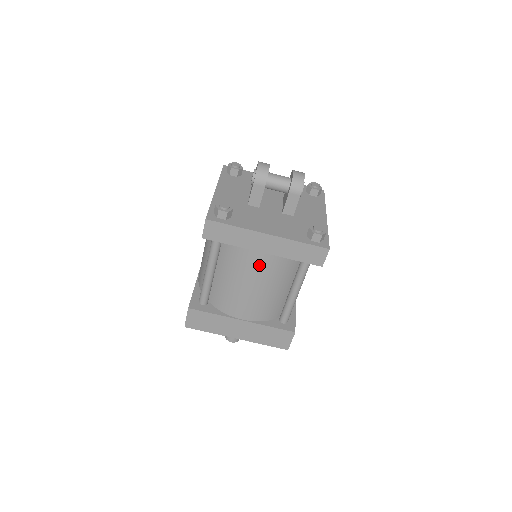
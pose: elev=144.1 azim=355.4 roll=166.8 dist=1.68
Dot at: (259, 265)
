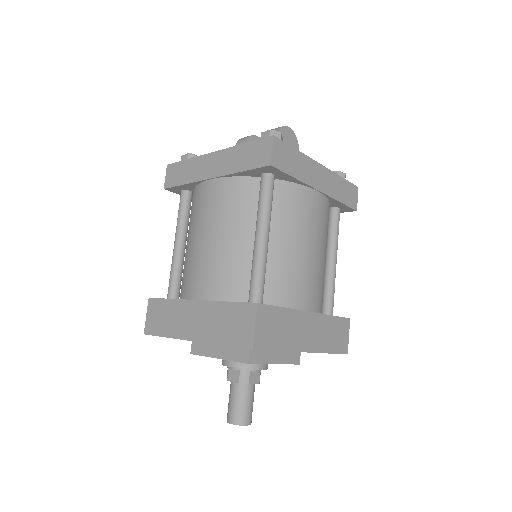
Dot at: (210, 199)
